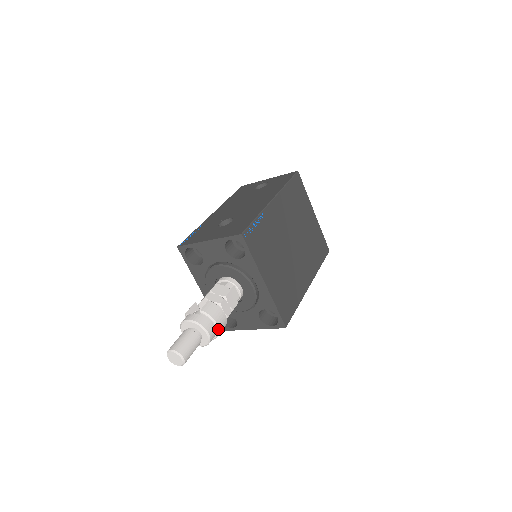
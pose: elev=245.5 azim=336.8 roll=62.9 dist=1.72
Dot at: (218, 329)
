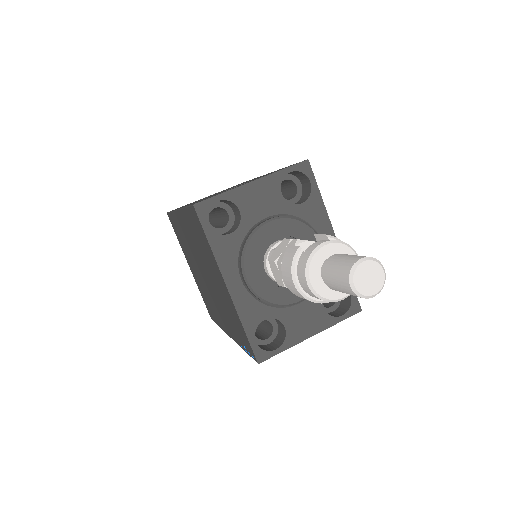
Dot at: occluded
